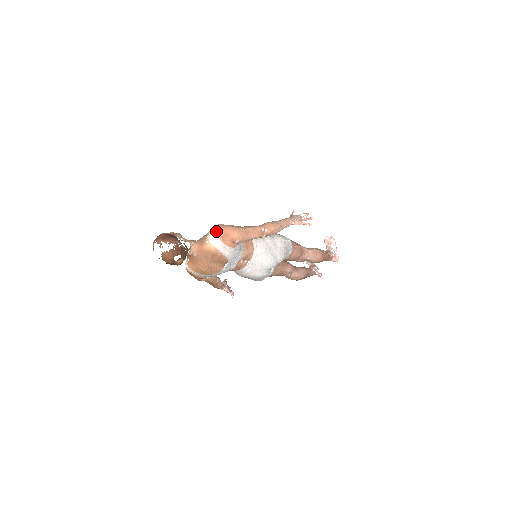
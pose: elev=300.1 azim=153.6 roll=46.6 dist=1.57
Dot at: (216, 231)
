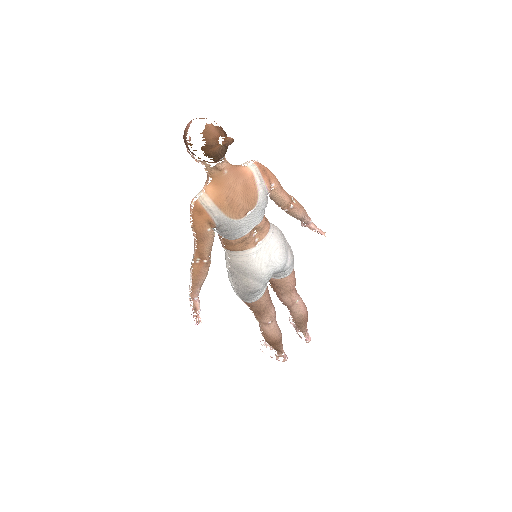
Dot at: occluded
